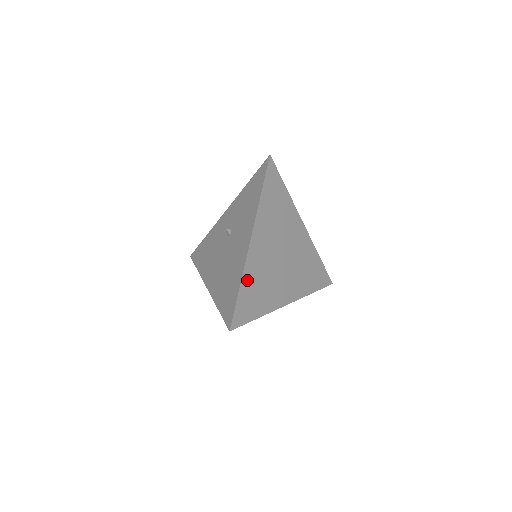
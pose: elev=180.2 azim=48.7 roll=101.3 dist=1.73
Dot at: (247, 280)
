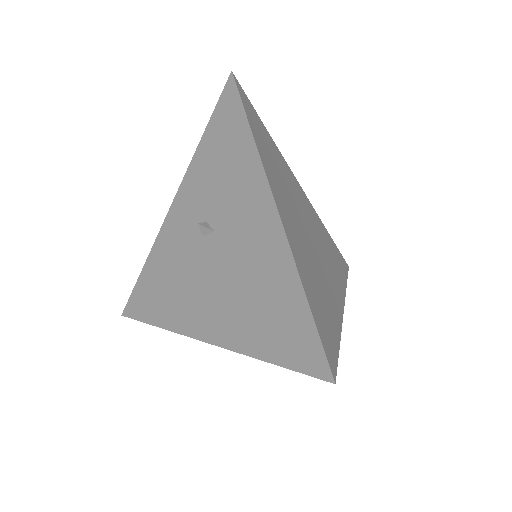
Dot at: (304, 280)
